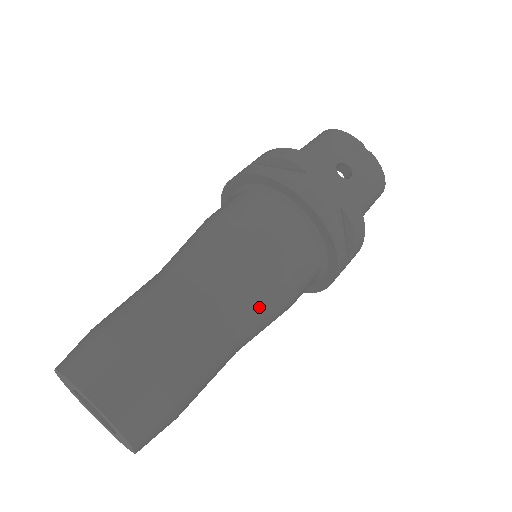
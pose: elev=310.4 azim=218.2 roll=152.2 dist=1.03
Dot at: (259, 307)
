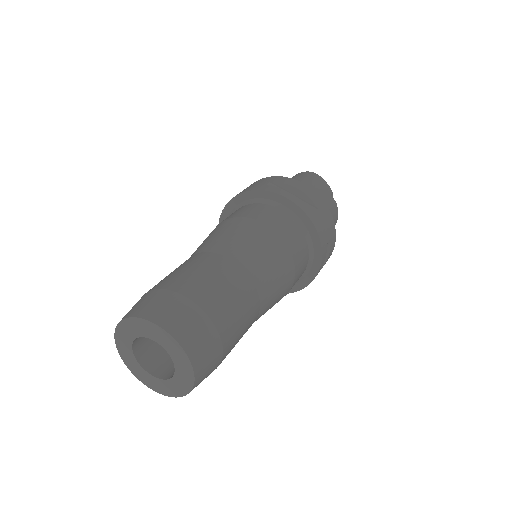
Dot at: (274, 300)
